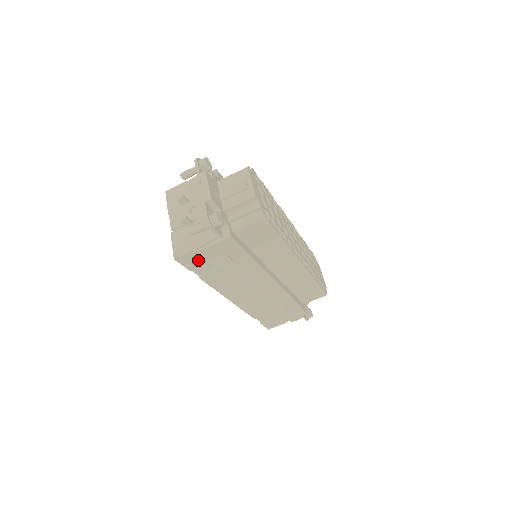
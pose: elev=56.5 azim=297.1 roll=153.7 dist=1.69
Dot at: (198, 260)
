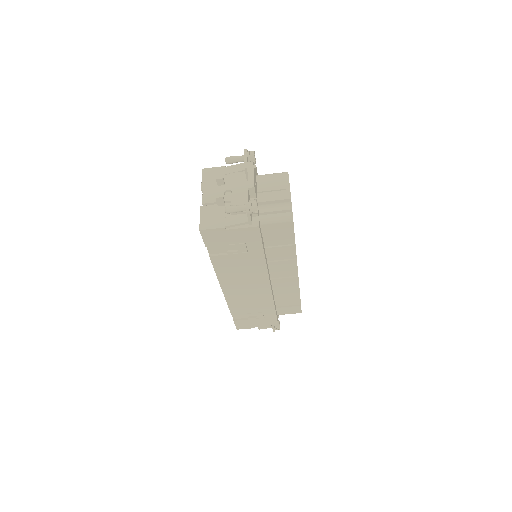
Dot at: (219, 239)
